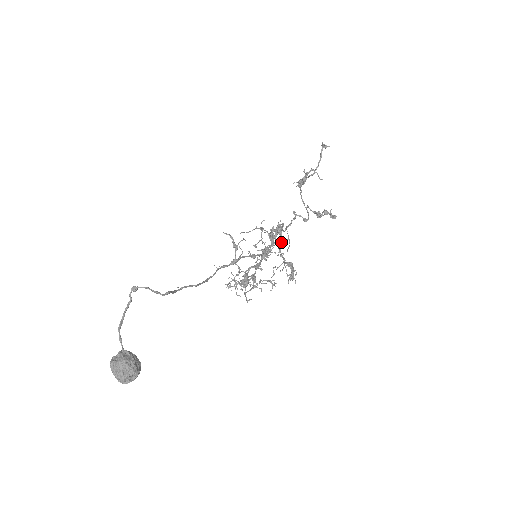
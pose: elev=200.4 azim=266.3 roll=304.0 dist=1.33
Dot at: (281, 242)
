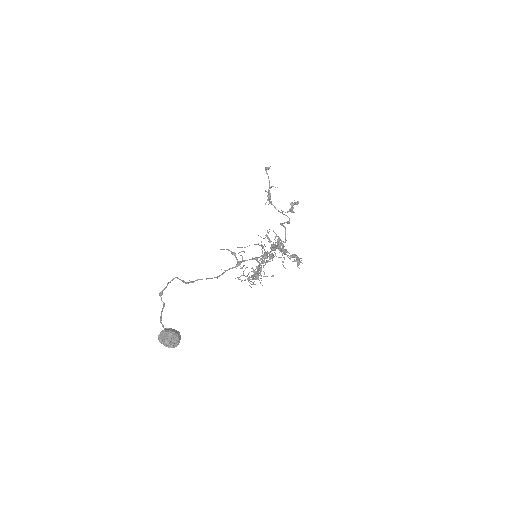
Dot at: (283, 248)
